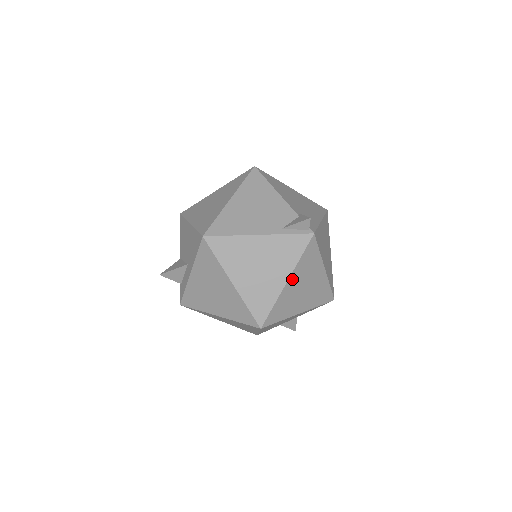
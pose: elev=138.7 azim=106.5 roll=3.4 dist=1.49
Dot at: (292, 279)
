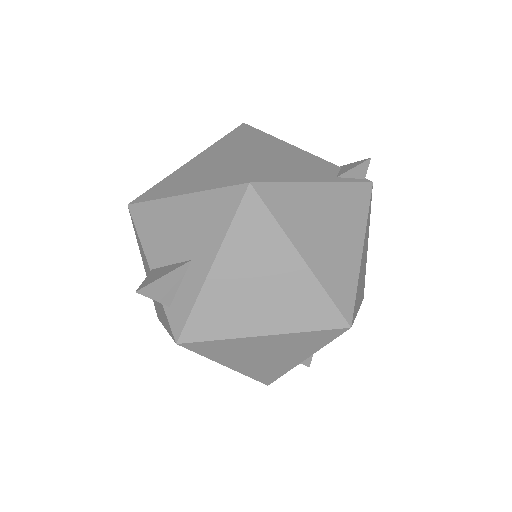
Dot at: (363, 248)
